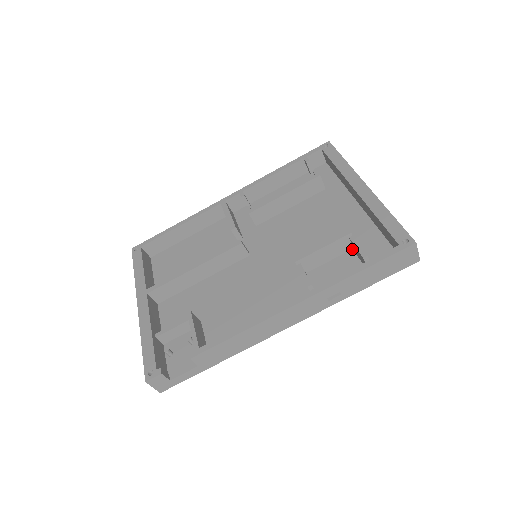
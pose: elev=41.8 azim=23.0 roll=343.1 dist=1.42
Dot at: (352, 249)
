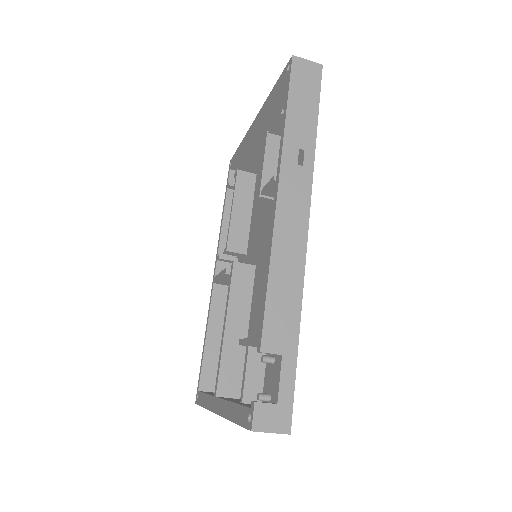
Dot at: occluded
